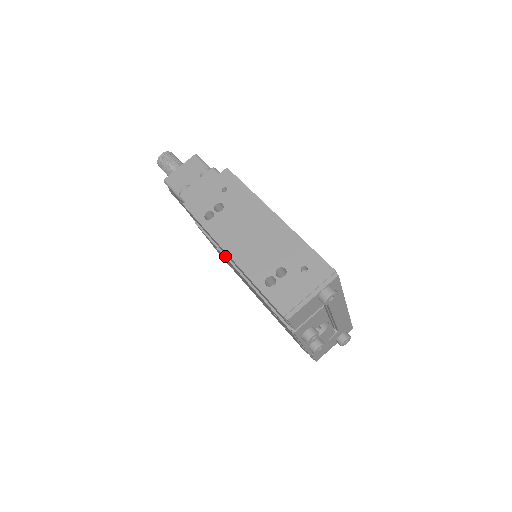
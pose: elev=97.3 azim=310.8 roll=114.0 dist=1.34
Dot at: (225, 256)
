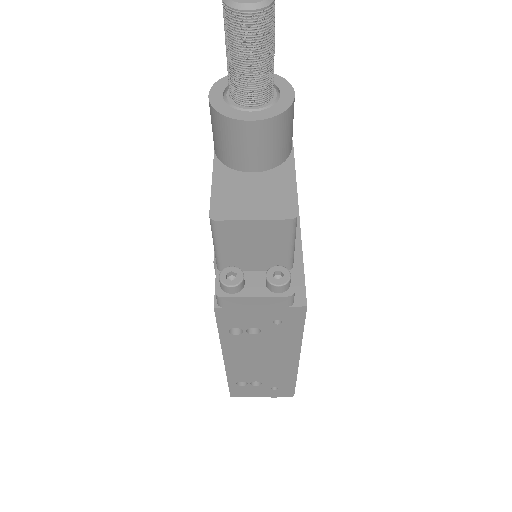
Dot at: occluded
